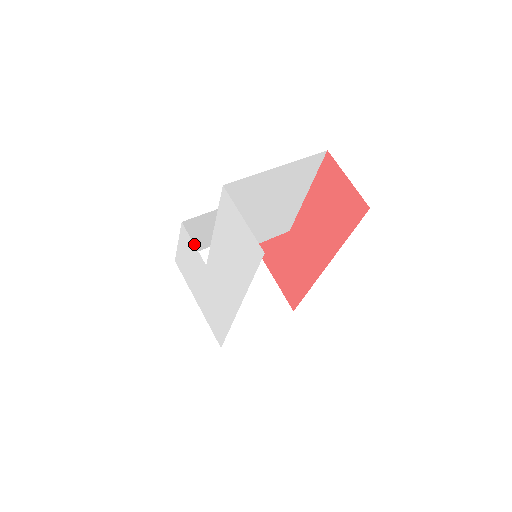
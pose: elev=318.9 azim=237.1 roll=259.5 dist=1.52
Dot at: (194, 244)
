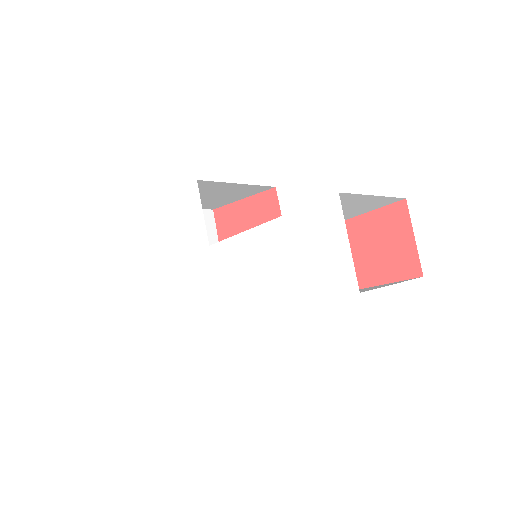
Dot at: occluded
